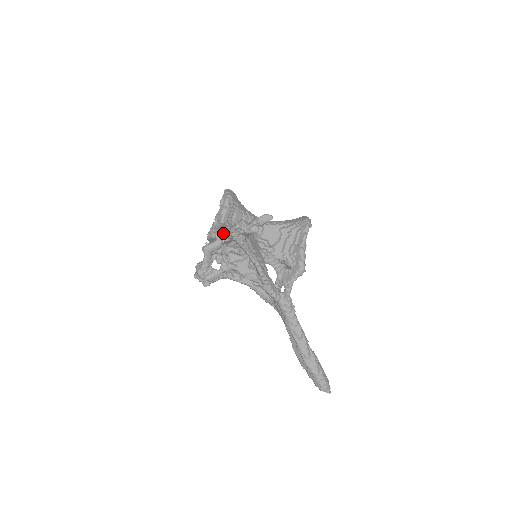
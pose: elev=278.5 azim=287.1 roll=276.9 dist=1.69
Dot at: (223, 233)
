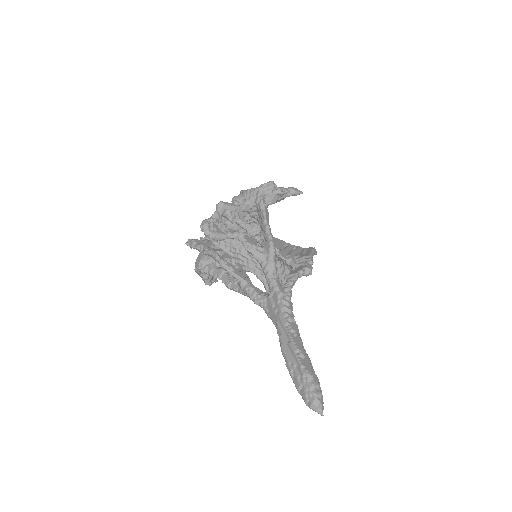
Dot at: (246, 194)
